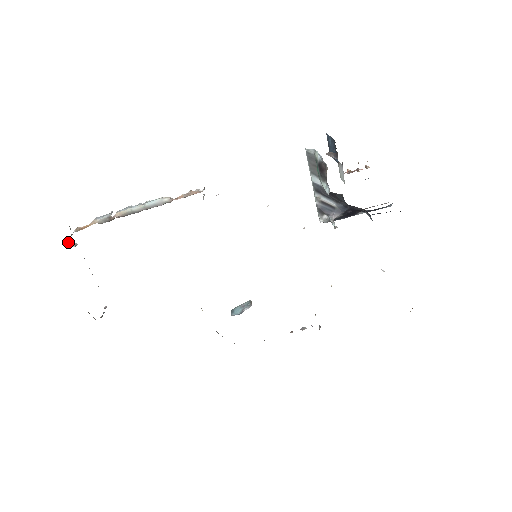
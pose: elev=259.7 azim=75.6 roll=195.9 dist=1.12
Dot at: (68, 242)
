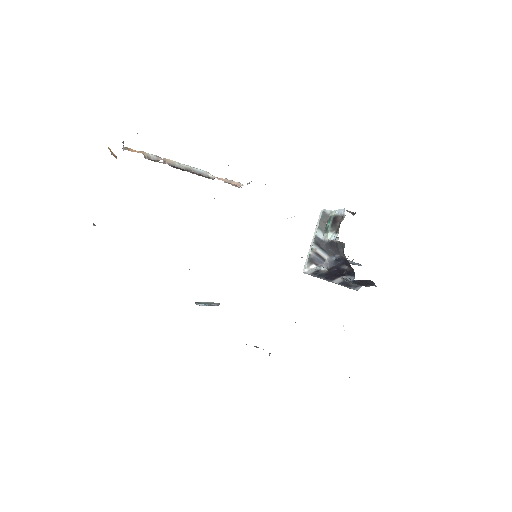
Dot at: (111, 151)
